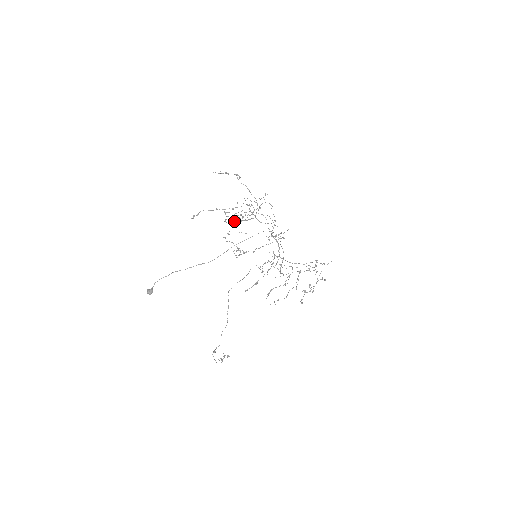
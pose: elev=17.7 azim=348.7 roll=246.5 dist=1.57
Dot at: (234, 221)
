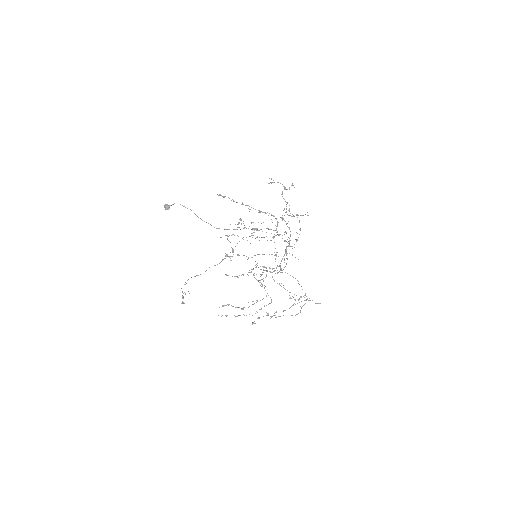
Dot at: (246, 228)
